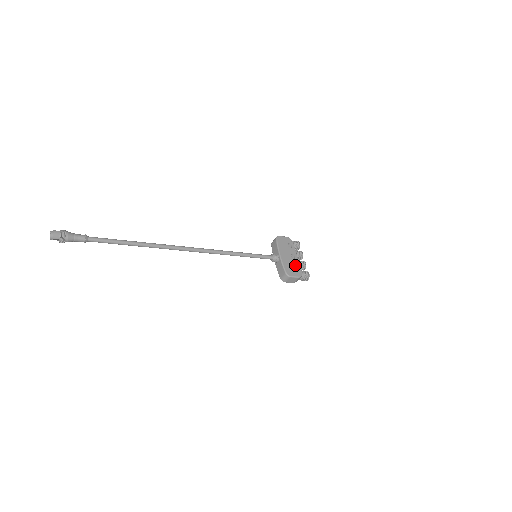
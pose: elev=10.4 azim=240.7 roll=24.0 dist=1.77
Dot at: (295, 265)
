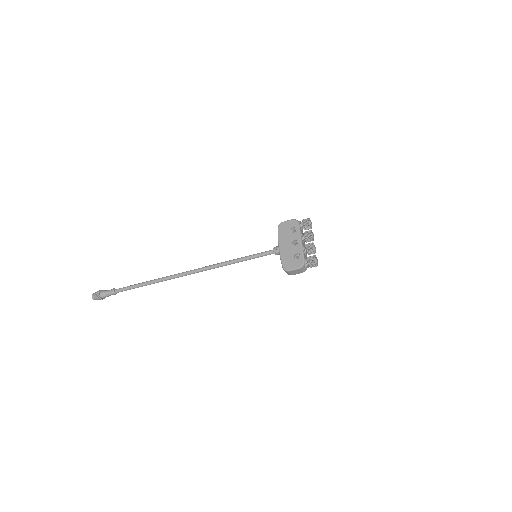
Dot at: (297, 253)
